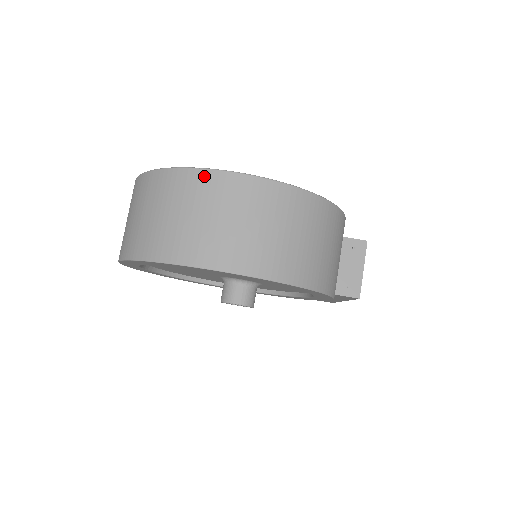
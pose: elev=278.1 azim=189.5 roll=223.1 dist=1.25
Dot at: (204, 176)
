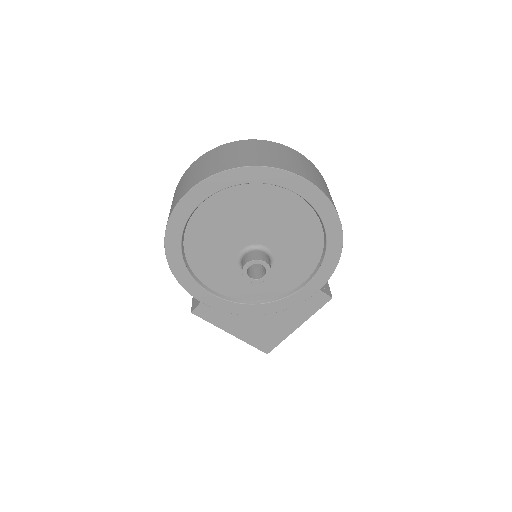
Dot at: (288, 148)
